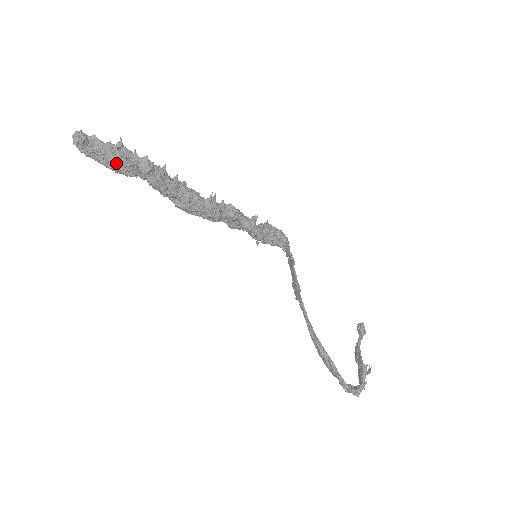
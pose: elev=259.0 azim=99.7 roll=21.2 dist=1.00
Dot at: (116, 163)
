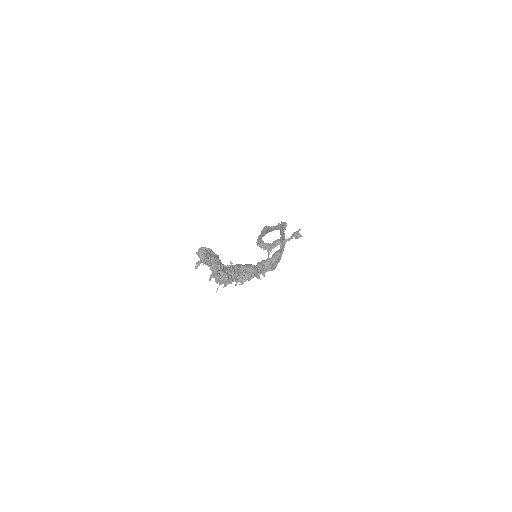
Dot at: occluded
